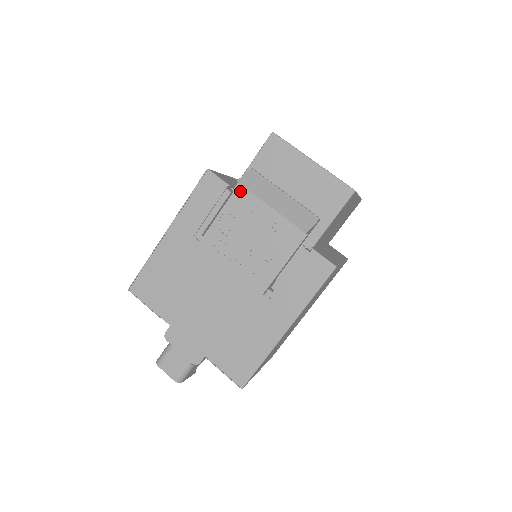
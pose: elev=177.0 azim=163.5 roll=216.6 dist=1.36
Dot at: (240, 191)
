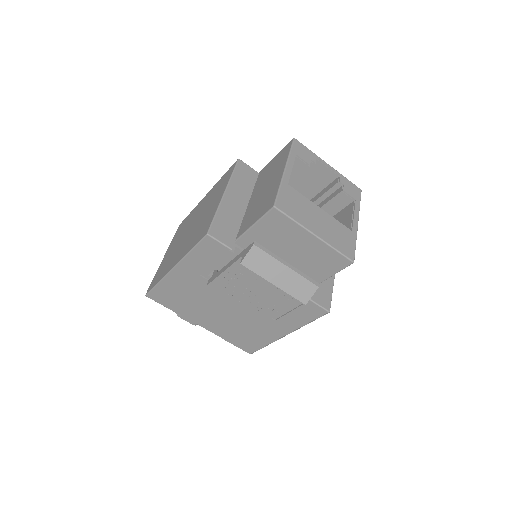
Dot at: occluded
